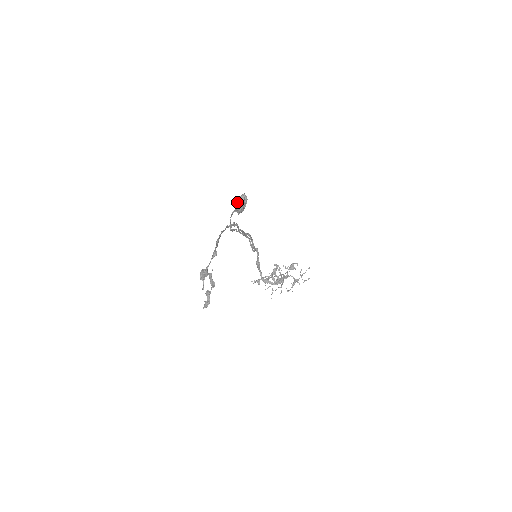
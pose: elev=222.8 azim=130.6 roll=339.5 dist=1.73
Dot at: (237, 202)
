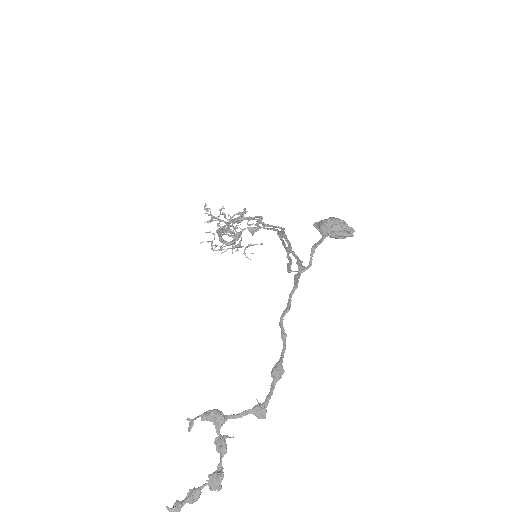
Dot at: (336, 229)
